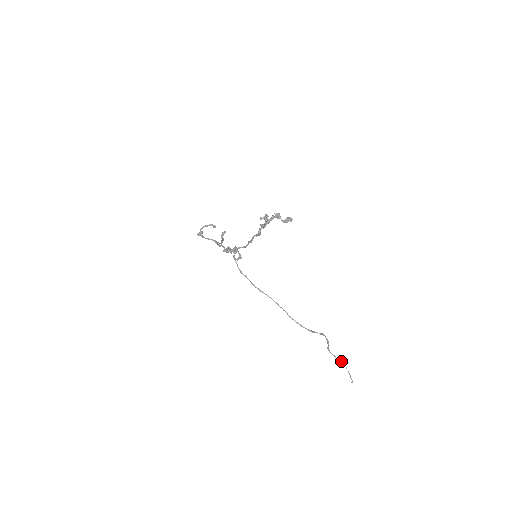
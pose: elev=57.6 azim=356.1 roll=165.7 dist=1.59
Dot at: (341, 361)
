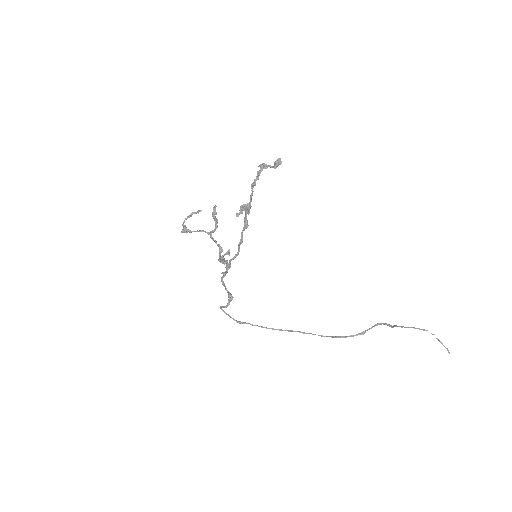
Dot at: occluded
